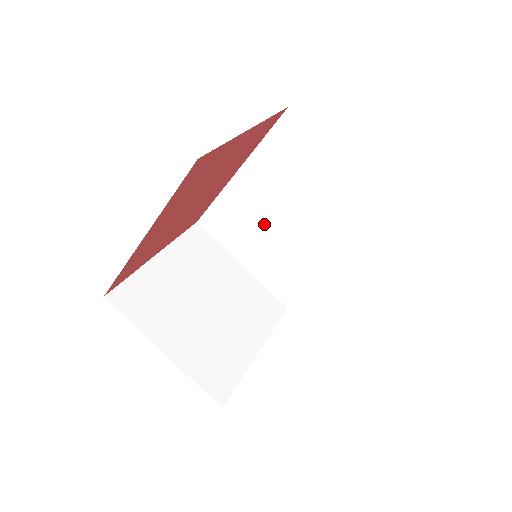
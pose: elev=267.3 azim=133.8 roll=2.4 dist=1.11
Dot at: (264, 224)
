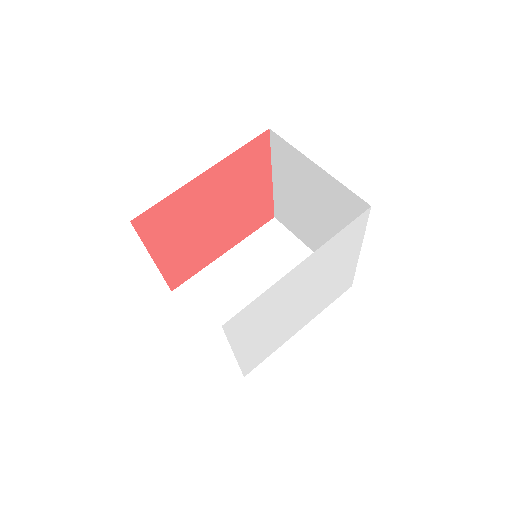
Dot at: (238, 293)
